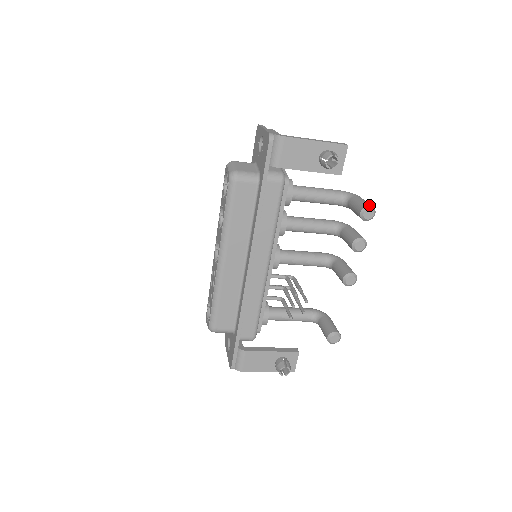
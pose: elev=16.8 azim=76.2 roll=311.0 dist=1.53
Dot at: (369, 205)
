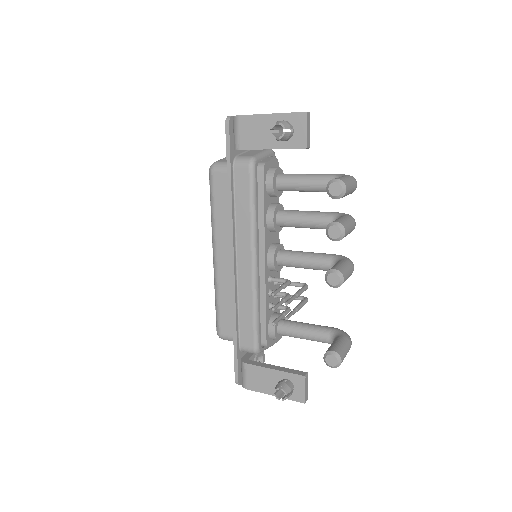
Dot at: (336, 178)
